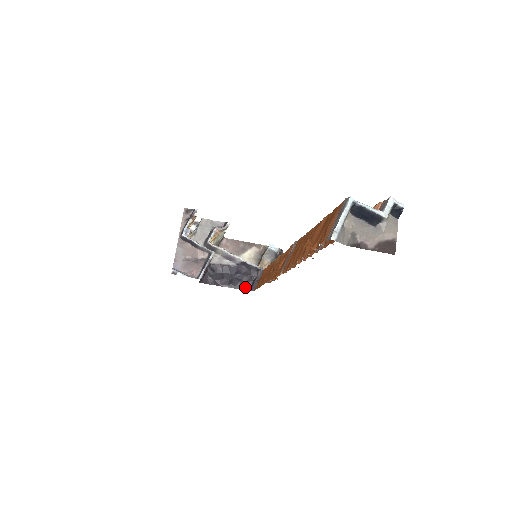
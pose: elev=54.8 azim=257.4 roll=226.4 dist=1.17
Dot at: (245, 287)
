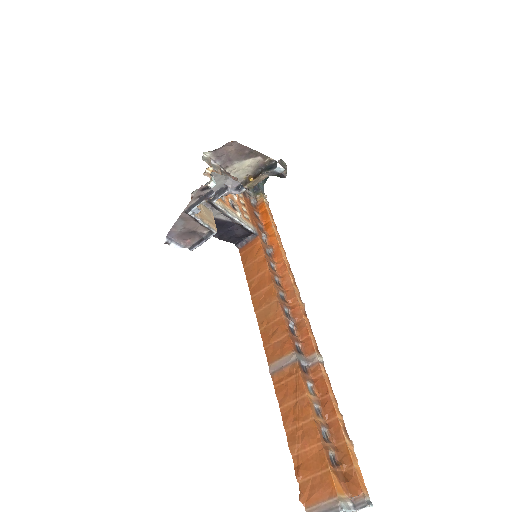
Dot at: (232, 240)
